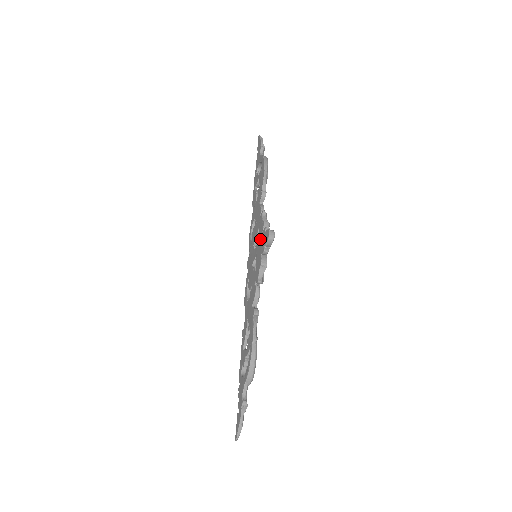
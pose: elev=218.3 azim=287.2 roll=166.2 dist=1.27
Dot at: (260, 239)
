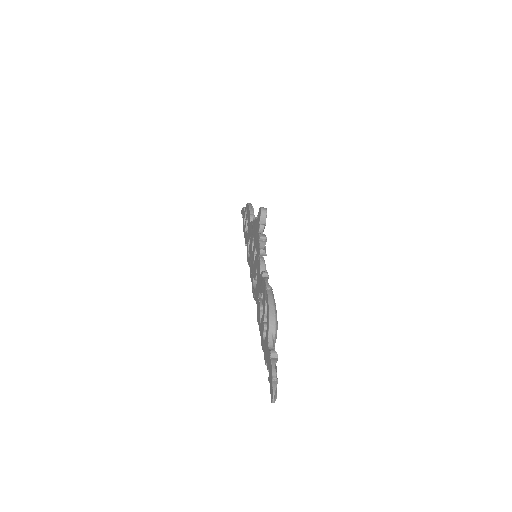
Dot at: (255, 230)
